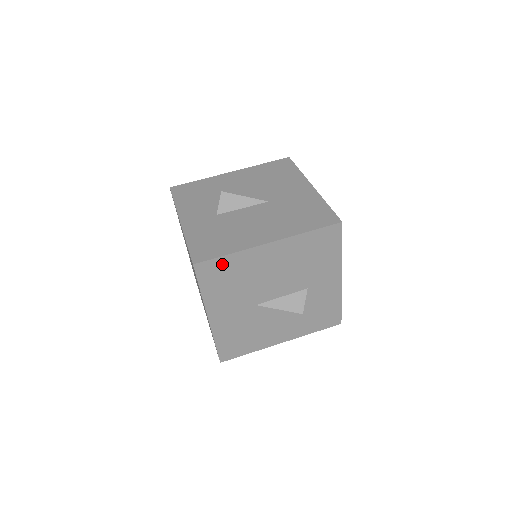
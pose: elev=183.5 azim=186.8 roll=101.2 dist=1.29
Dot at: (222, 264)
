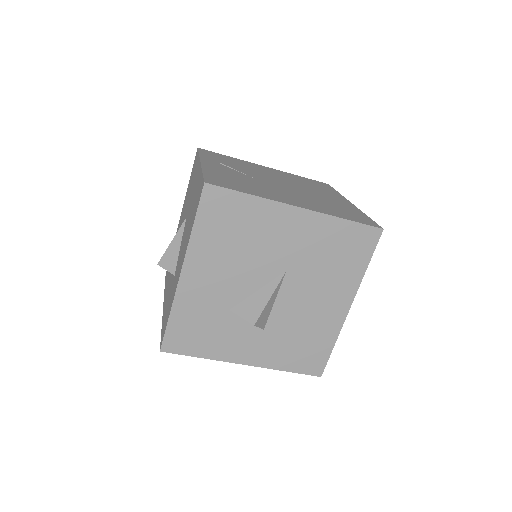
Dot at: occluded
